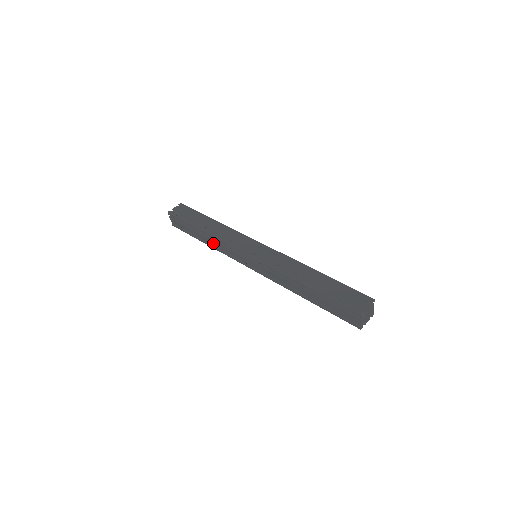
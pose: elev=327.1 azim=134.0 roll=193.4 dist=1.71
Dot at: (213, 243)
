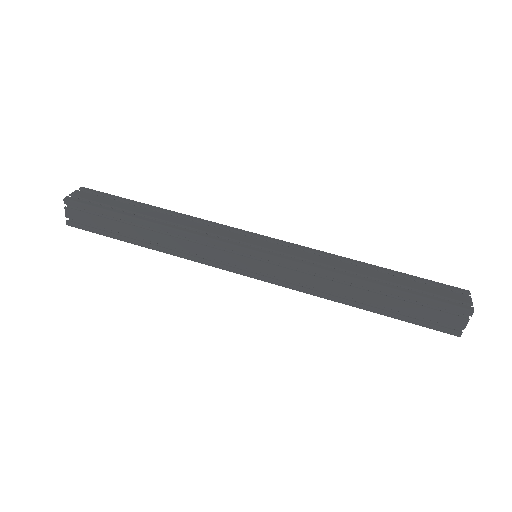
Dot at: (170, 243)
